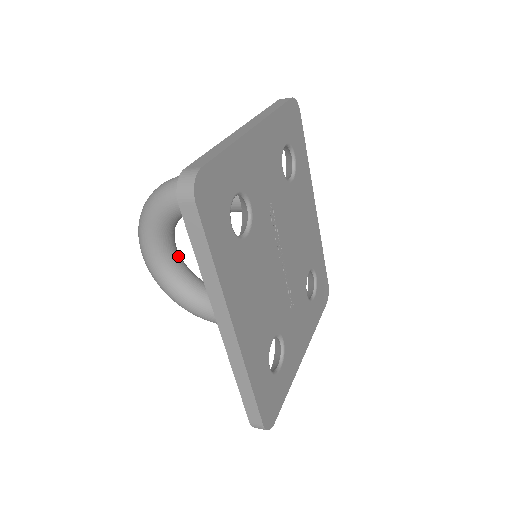
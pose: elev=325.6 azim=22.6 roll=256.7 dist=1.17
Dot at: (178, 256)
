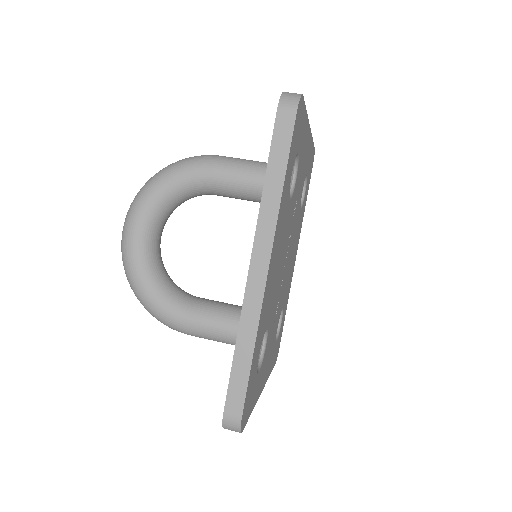
Dot at: (160, 243)
